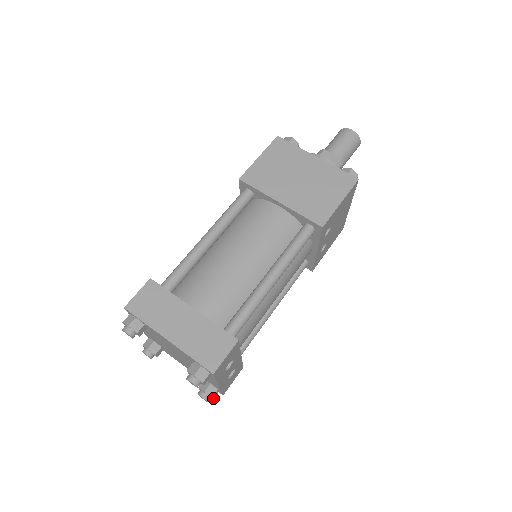
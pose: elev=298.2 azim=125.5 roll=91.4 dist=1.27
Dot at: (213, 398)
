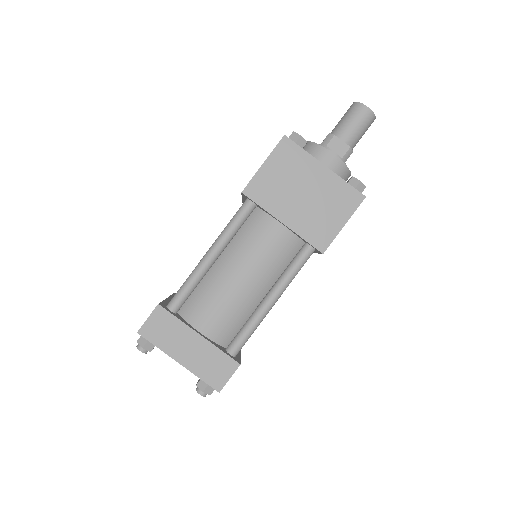
Dot at: occluded
